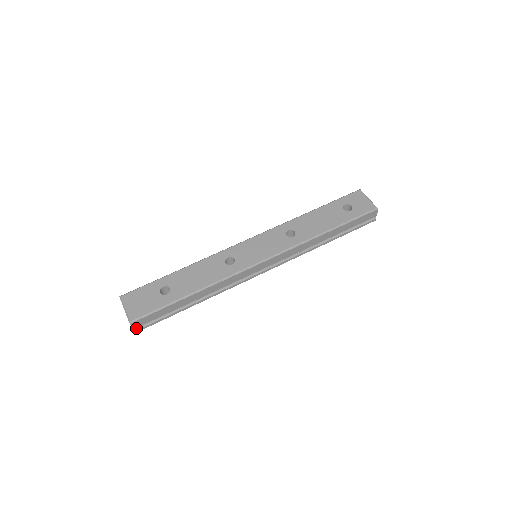
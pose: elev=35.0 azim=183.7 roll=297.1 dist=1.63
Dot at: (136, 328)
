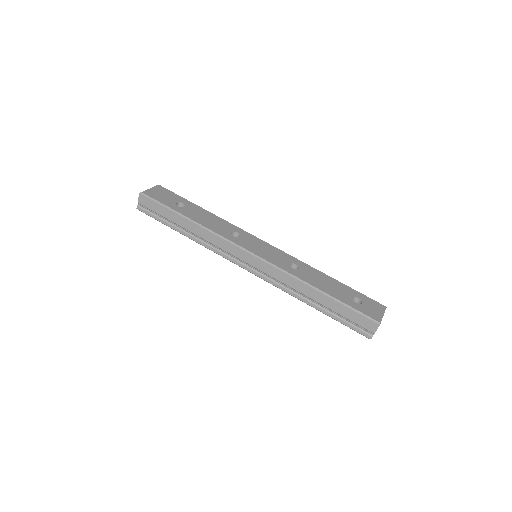
Dot at: (140, 205)
